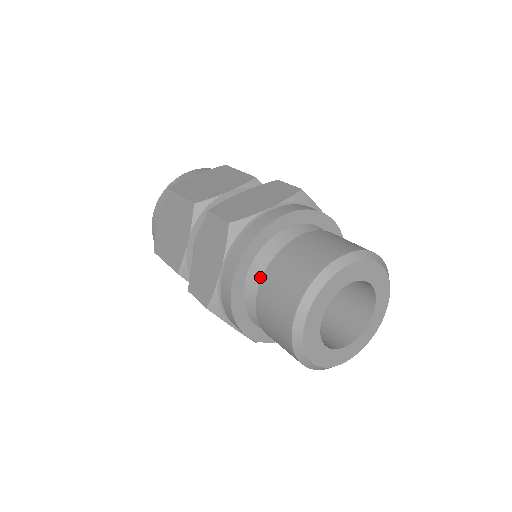
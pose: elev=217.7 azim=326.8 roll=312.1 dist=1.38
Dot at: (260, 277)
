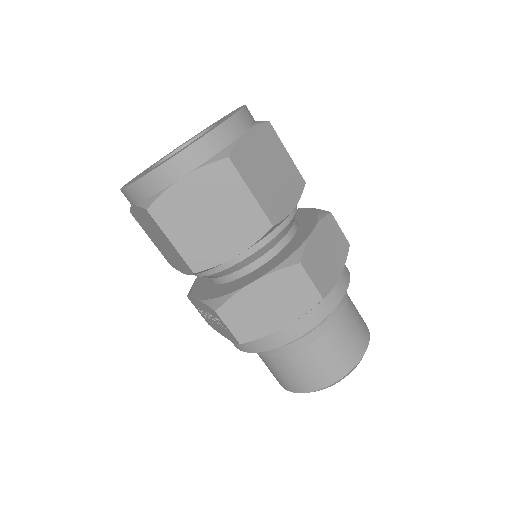
Dot at: (304, 335)
